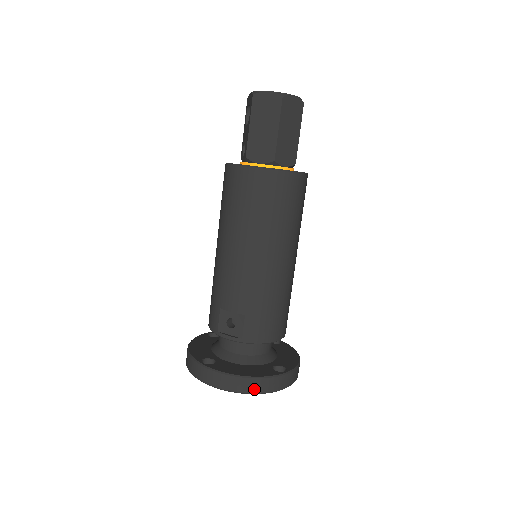
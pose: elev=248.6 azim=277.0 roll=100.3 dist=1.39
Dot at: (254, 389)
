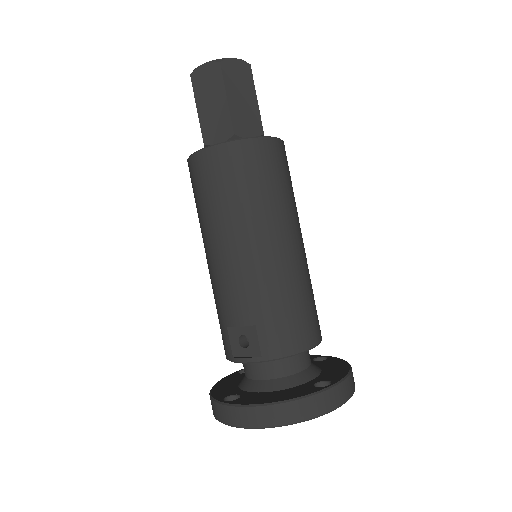
Dot at: (292, 417)
